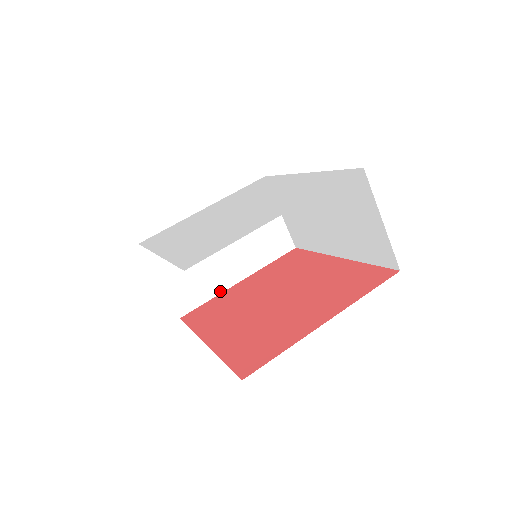
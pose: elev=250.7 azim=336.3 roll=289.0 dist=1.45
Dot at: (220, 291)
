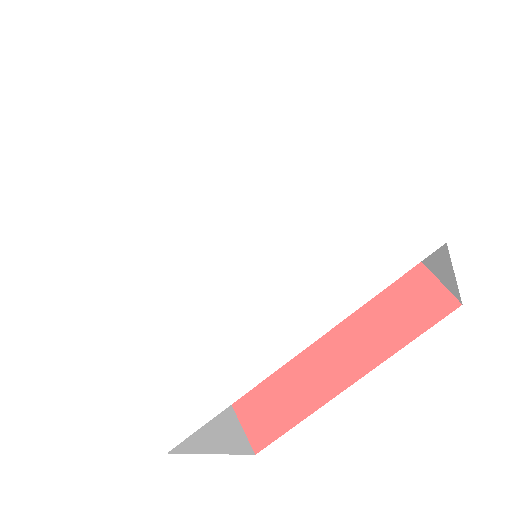
Dot at: occluded
